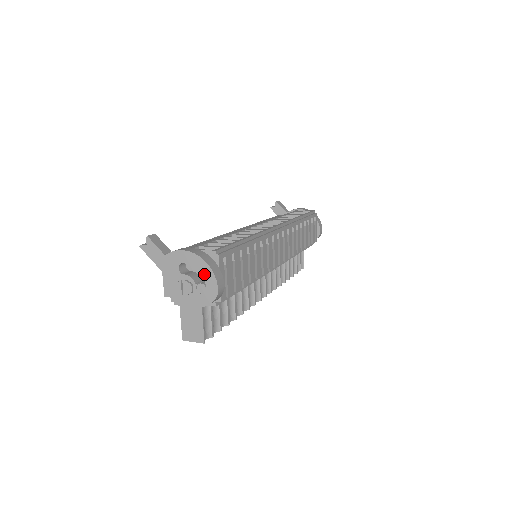
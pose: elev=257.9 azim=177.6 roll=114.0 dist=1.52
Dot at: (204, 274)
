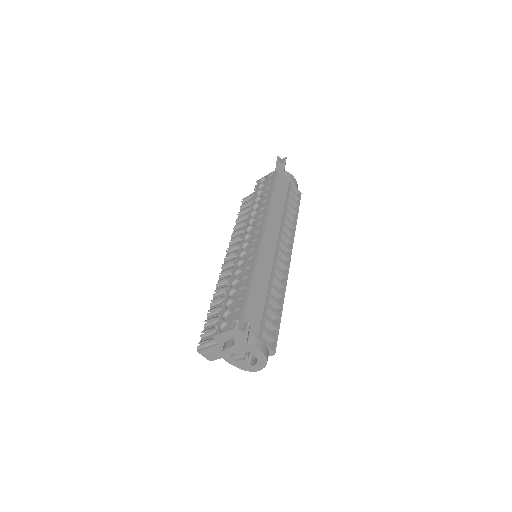
Dot at: (258, 364)
